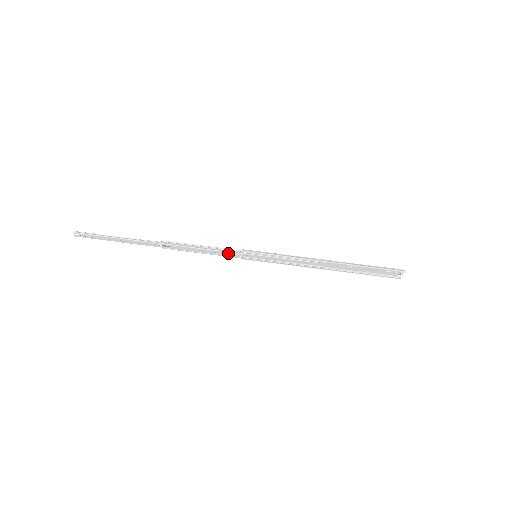
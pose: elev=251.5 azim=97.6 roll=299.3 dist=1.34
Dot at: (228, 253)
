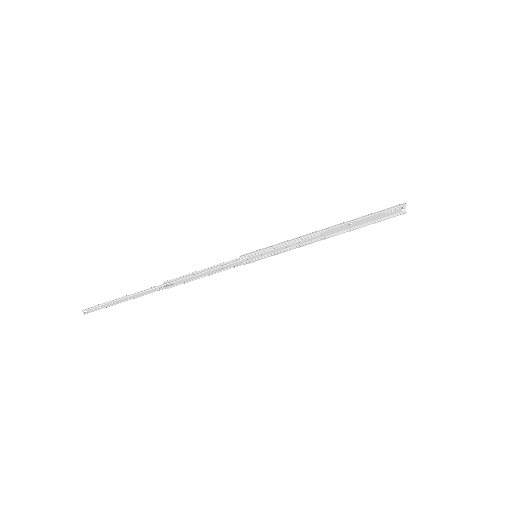
Dot at: (228, 265)
